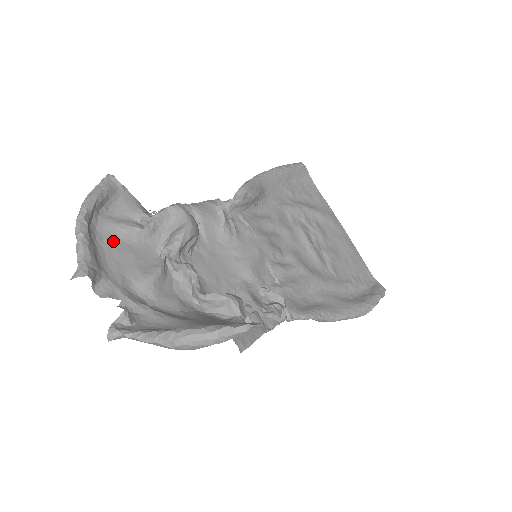
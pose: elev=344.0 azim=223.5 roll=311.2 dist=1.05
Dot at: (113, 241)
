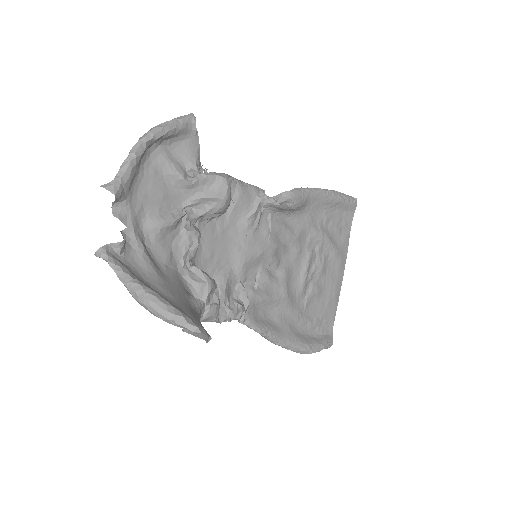
Dot at: (156, 173)
